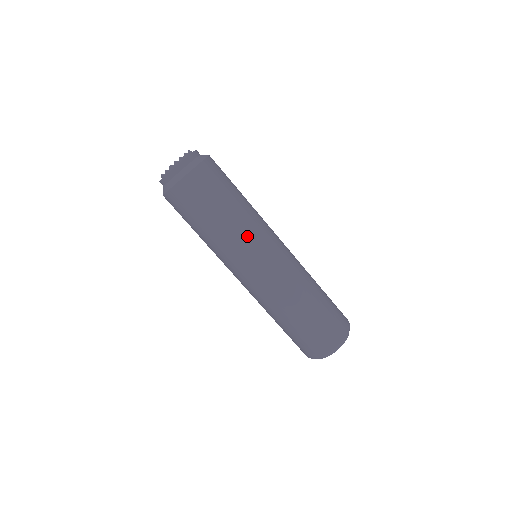
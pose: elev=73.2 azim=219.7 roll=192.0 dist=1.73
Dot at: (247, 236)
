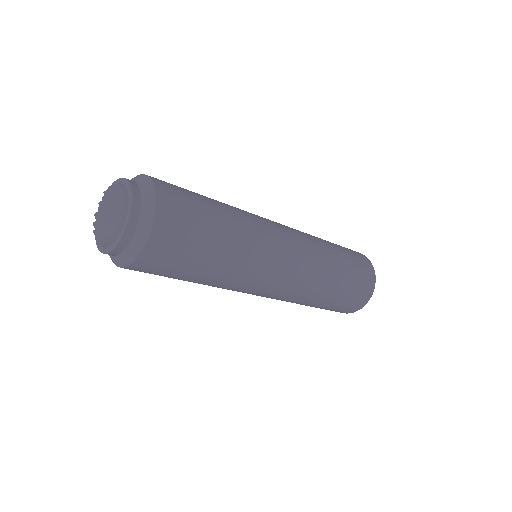
Dot at: (235, 285)
